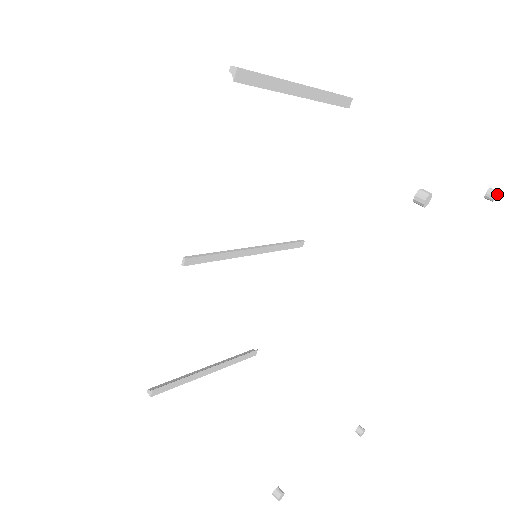
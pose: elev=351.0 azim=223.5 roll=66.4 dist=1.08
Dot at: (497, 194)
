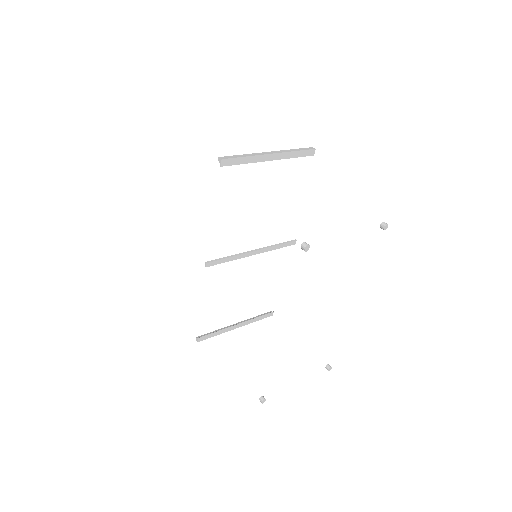
Dot at: (387, 226)
